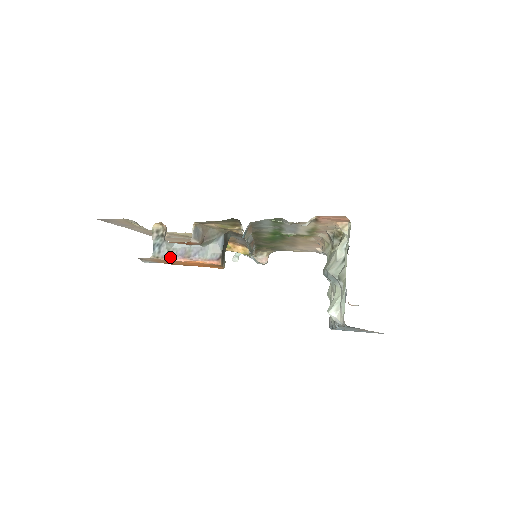
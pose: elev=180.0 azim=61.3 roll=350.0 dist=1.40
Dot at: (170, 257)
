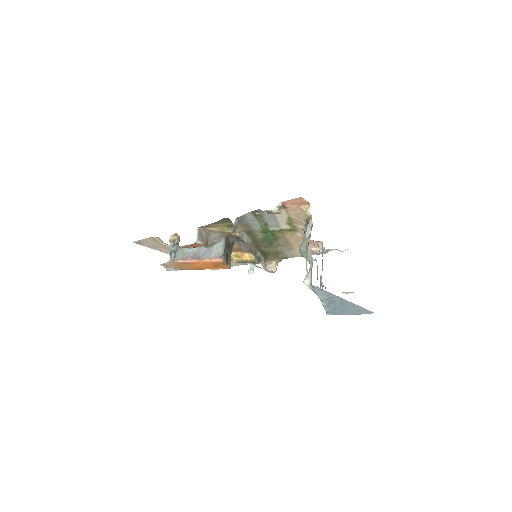
Dot at: (183, 259)
